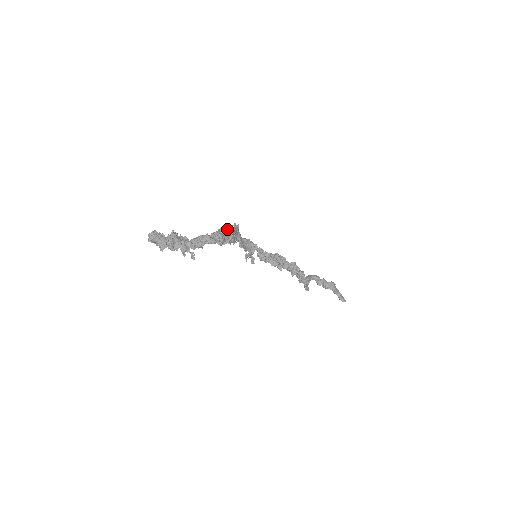
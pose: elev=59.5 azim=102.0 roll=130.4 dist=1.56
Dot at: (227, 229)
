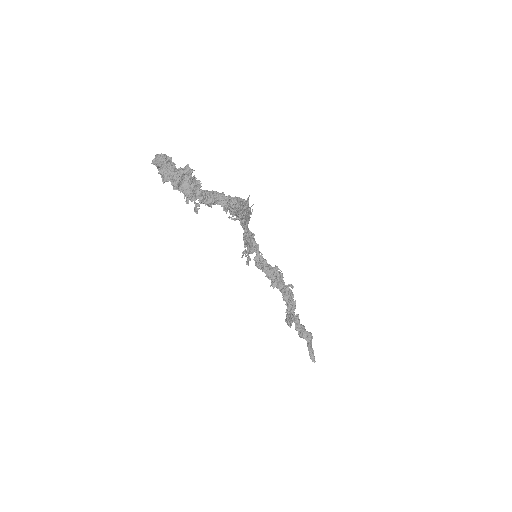
Dot at: (246, 202)
